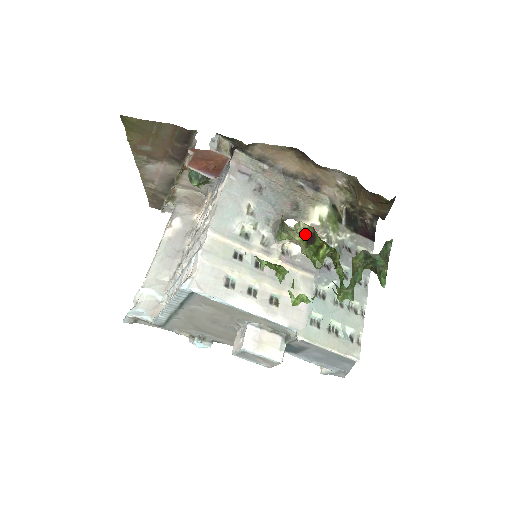
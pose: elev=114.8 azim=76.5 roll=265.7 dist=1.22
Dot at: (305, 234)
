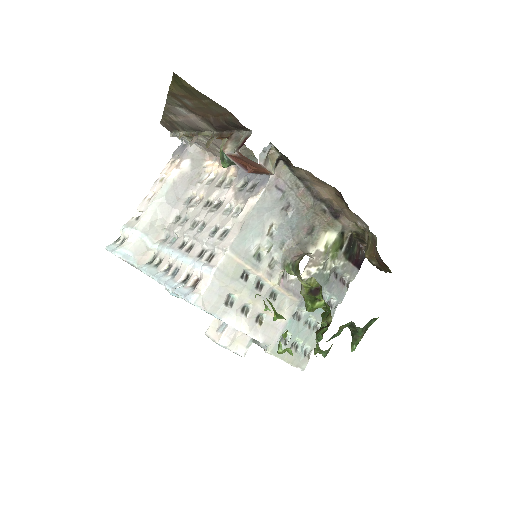
Dot at: (312, 286)
